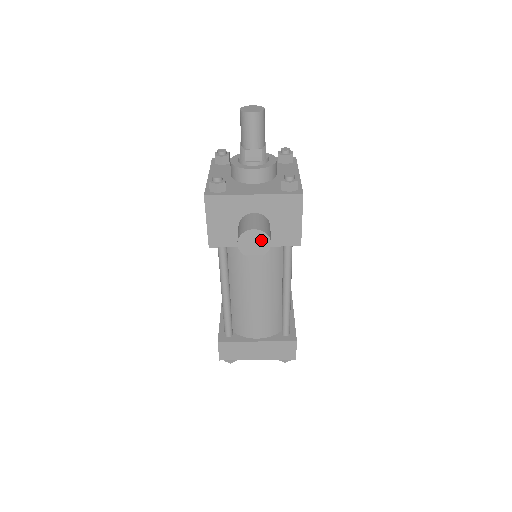
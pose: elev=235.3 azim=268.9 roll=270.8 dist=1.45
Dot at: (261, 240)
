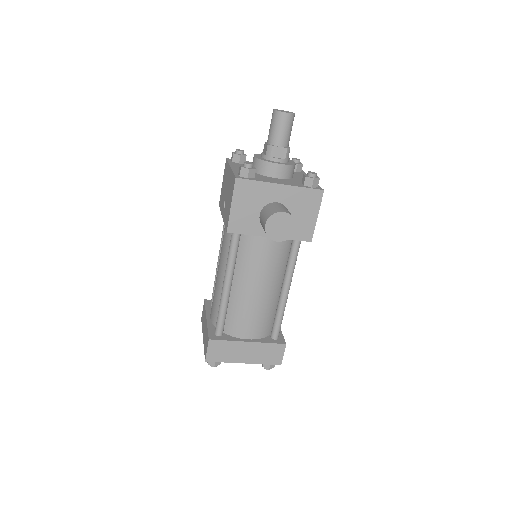
Dot at: (287, 224)
